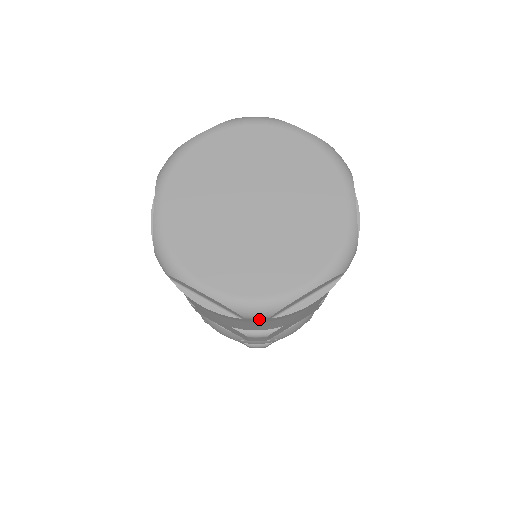
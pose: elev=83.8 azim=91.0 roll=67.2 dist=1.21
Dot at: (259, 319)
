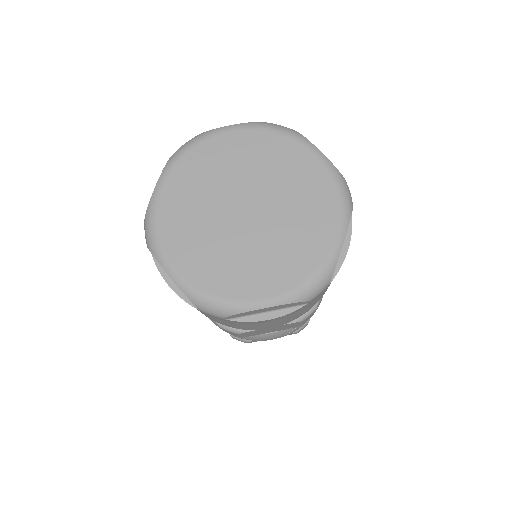
Dot at: (320, 293)
